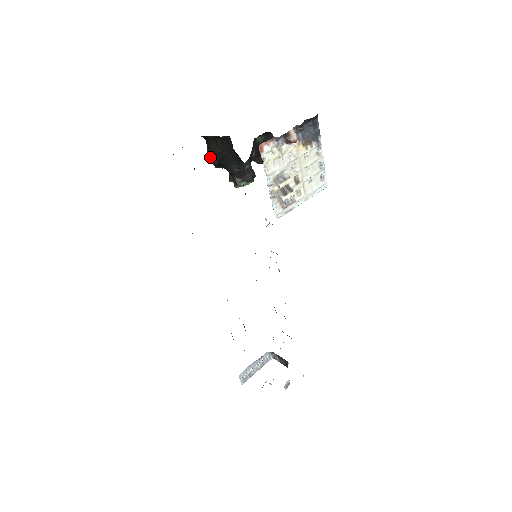
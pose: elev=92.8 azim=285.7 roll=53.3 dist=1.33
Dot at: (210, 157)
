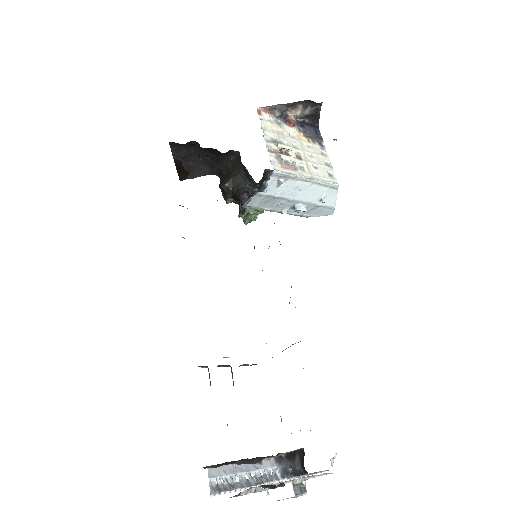
Dot at: (221, 183)
